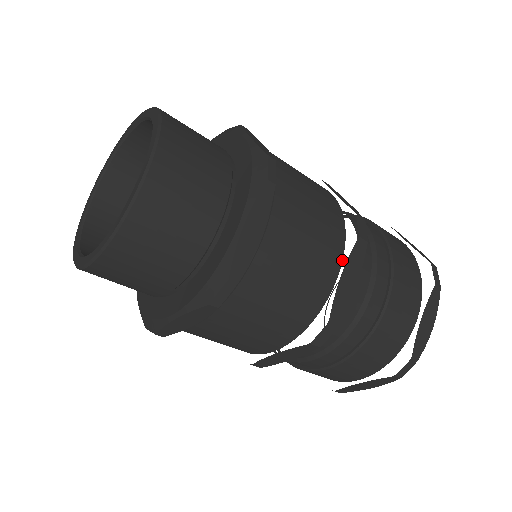
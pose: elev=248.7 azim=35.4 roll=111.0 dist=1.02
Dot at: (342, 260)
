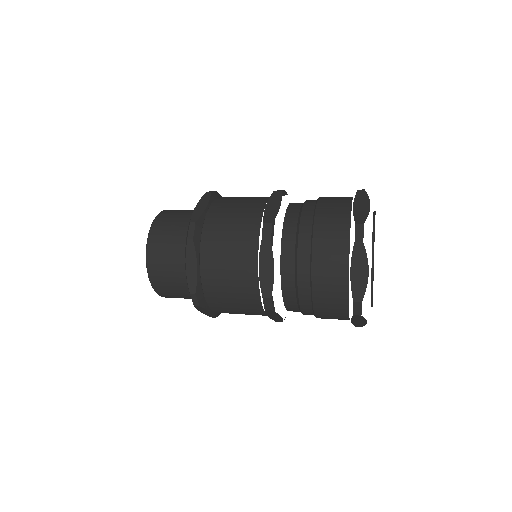
Dot at: occluded
